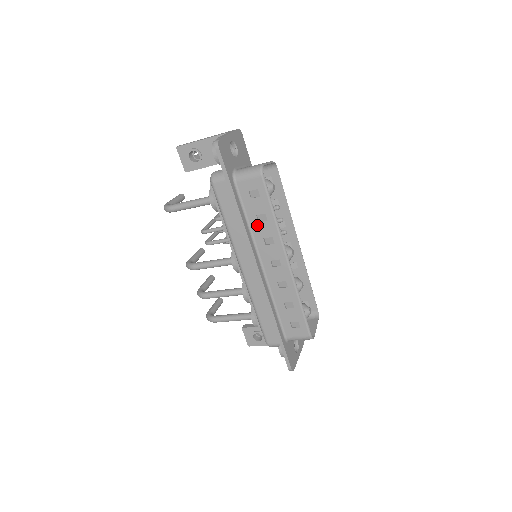
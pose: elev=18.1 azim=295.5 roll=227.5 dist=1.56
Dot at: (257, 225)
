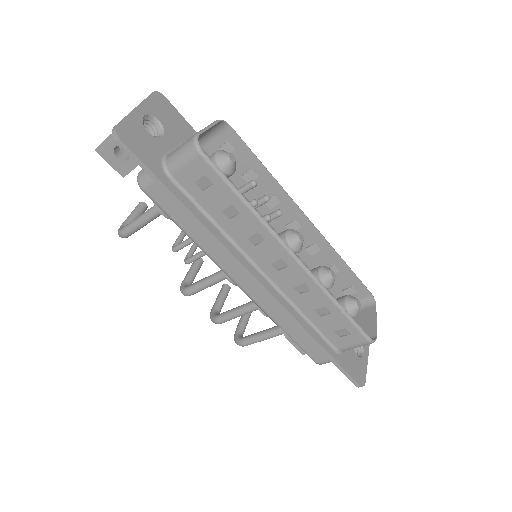
Dot at: (230, 224)
